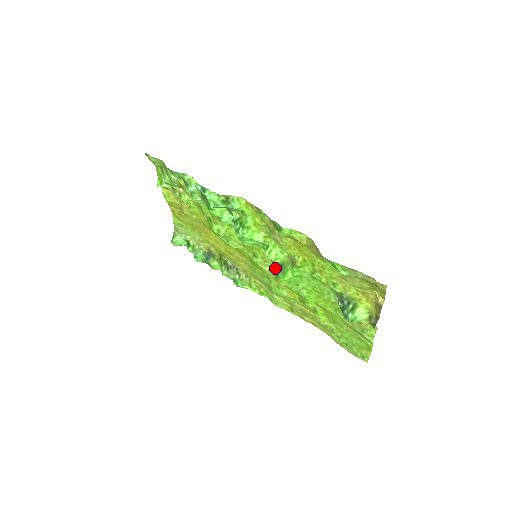
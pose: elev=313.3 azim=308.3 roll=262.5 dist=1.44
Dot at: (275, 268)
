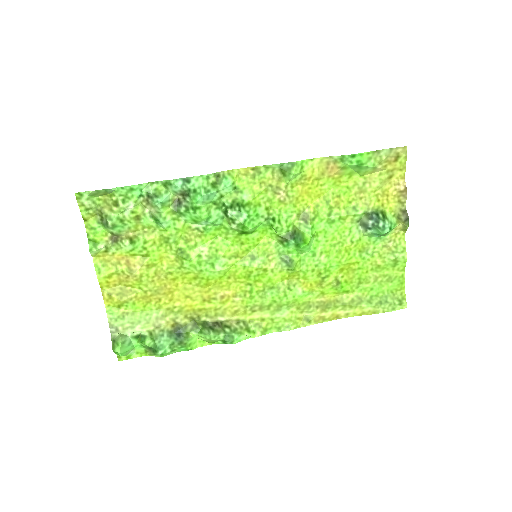
Dot at: (291, 239)
